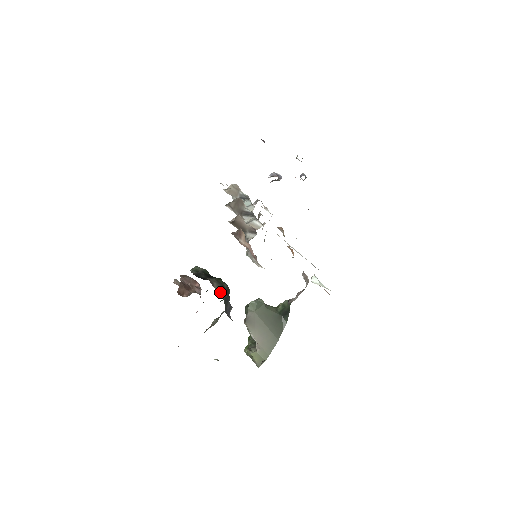
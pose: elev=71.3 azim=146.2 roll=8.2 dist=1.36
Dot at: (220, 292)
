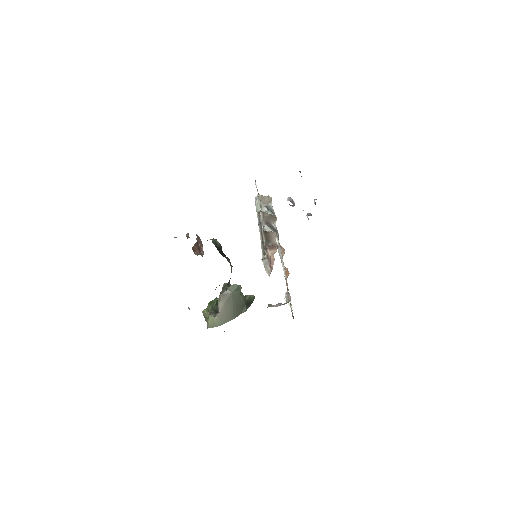
Dot at: occluded
